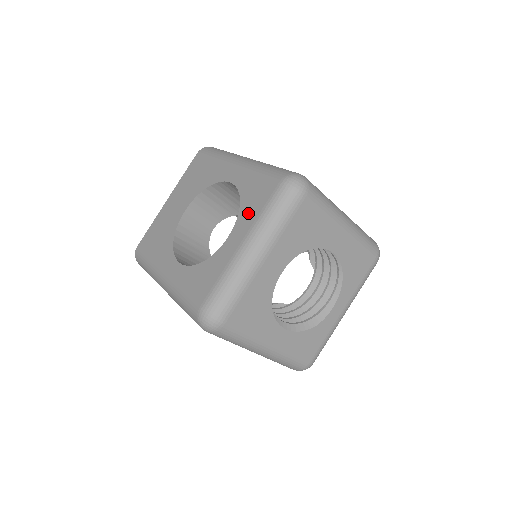
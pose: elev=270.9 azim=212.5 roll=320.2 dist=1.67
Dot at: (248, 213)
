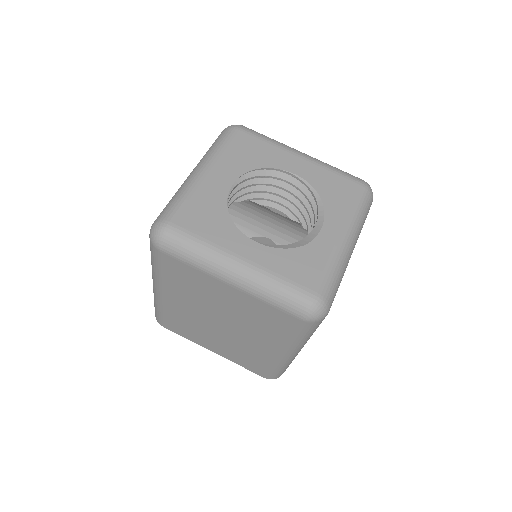
Dot at: occluded
